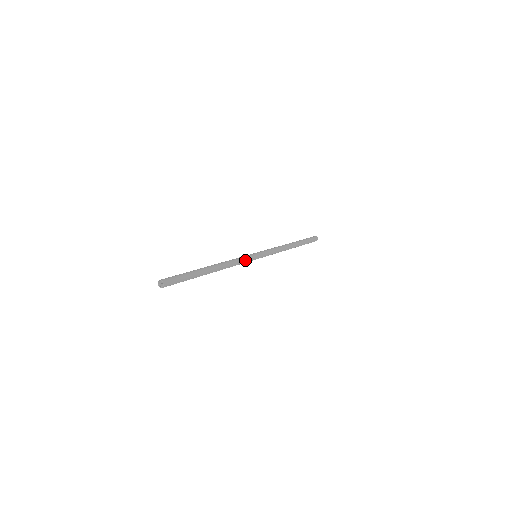
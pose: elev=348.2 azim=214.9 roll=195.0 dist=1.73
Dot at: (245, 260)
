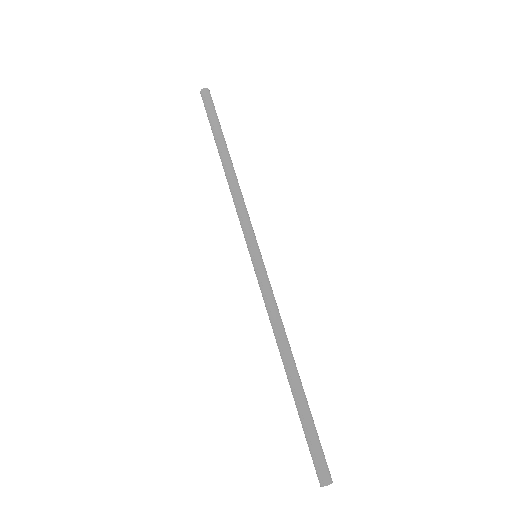
Dot at: (271, 290)
